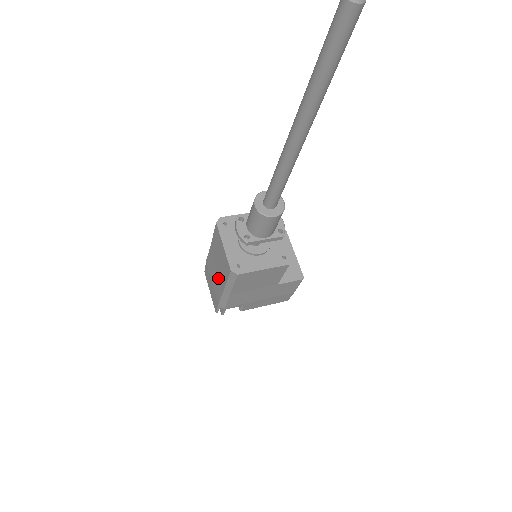
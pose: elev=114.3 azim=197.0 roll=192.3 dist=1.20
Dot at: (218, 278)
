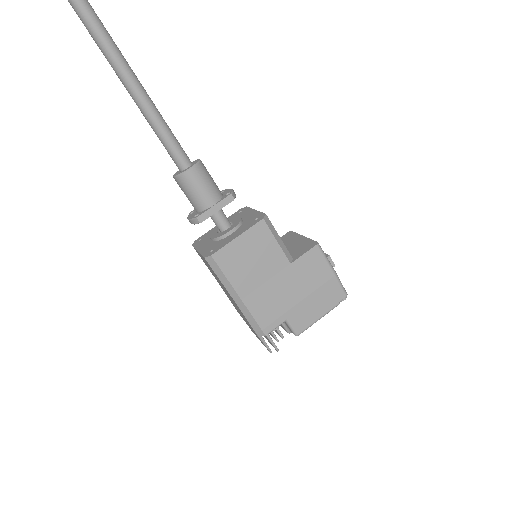
Dot at: (232, 300)
